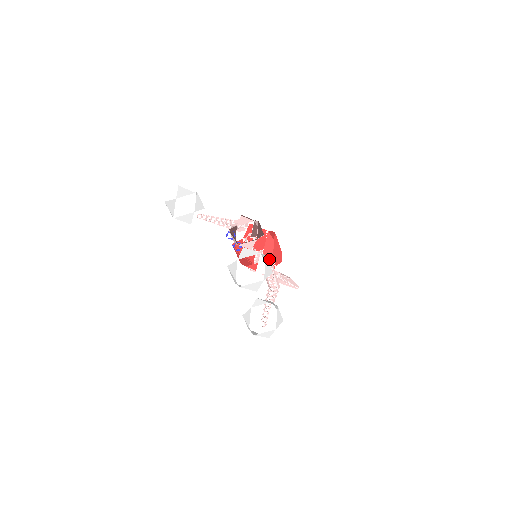
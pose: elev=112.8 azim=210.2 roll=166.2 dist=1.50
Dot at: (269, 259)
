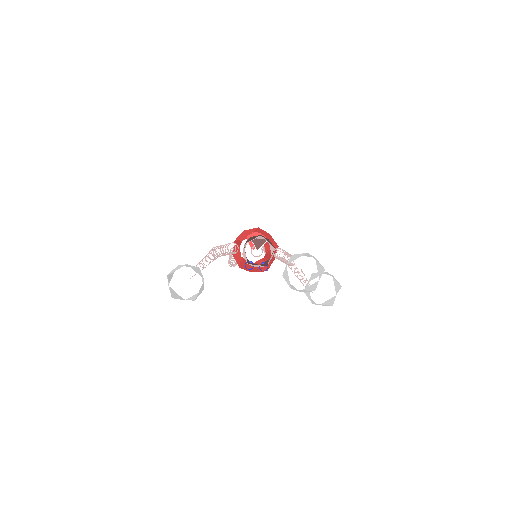
Dot at: (277, 249)
